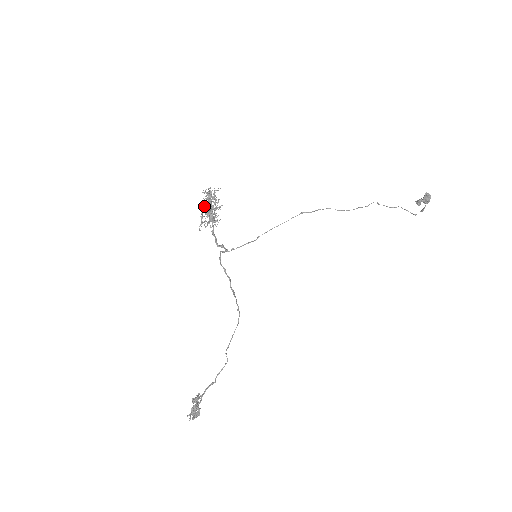
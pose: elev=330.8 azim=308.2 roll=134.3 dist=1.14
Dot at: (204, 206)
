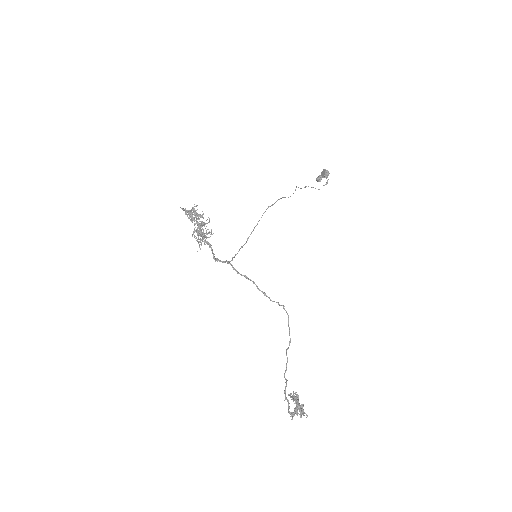
Dot at: occluded
